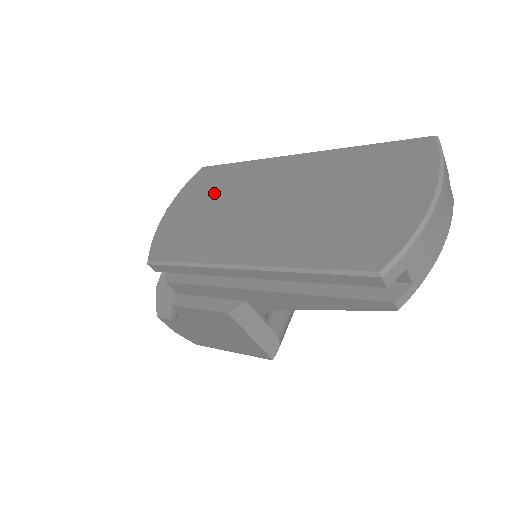
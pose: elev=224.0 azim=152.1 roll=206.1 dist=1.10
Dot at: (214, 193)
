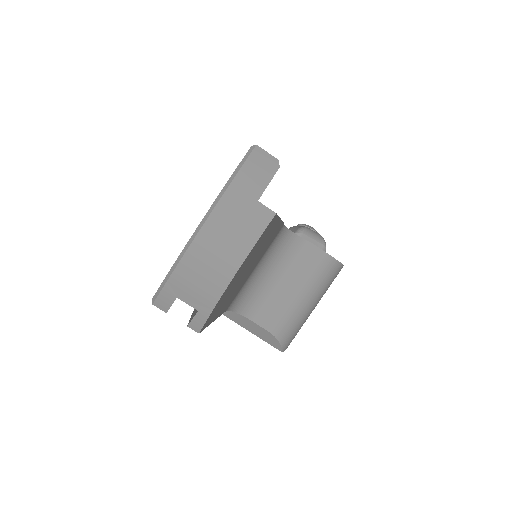
Dot at: occluded
